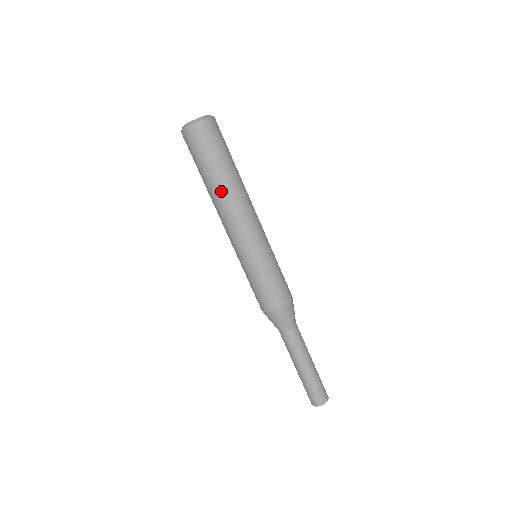
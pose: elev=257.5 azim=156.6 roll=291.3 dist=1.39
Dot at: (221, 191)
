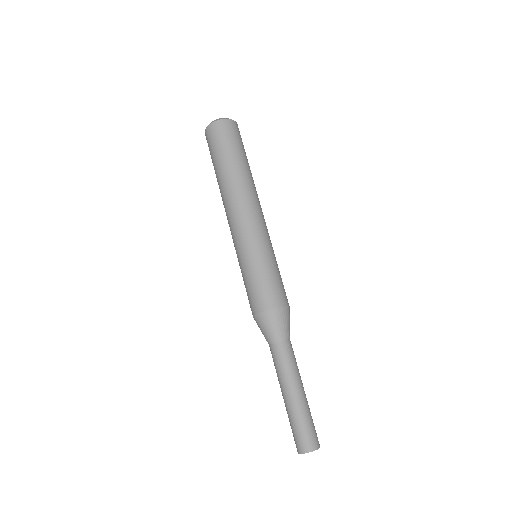
Dot at: (240, 178)
